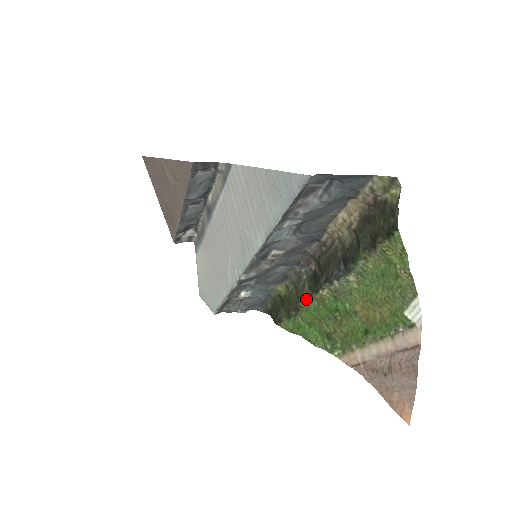
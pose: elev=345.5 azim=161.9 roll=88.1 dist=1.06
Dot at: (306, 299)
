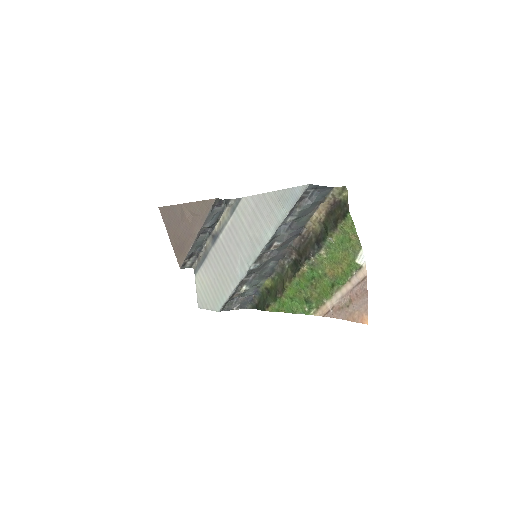
Dot at: (290, 279)
